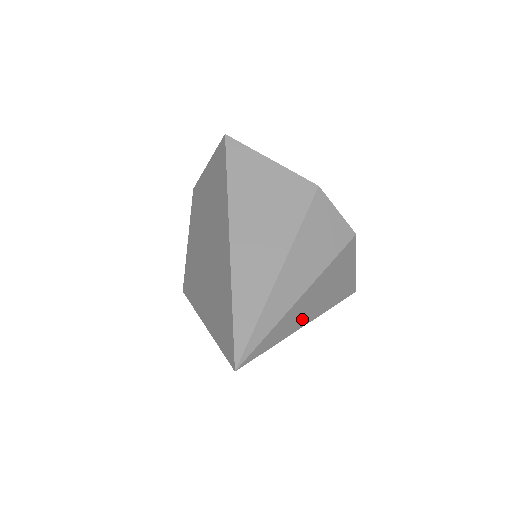
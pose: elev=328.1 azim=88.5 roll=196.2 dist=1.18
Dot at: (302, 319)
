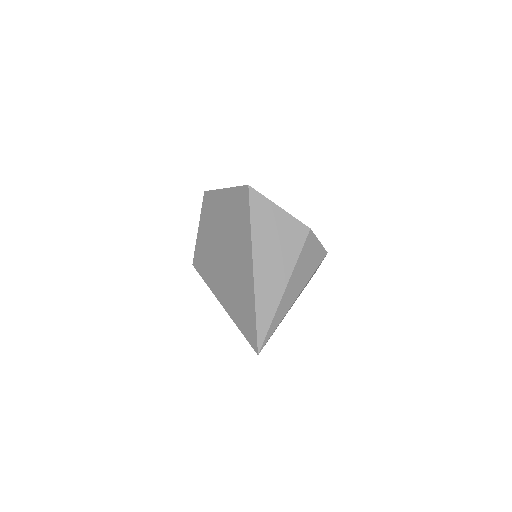
Dot at: occluded
